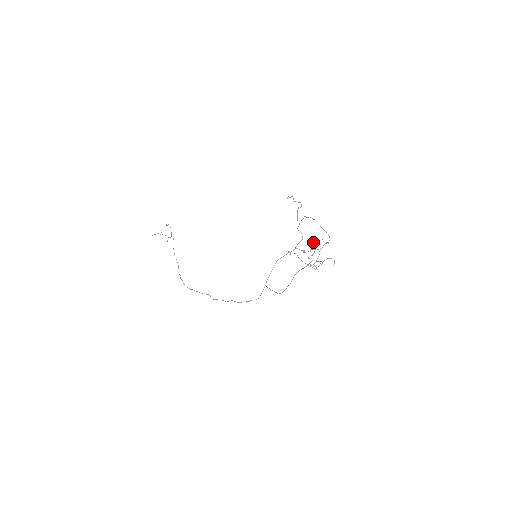
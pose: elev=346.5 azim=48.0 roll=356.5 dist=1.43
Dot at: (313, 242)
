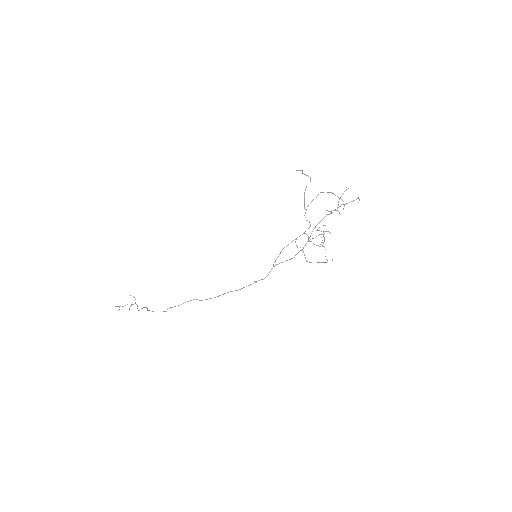
Dot at: occluded
